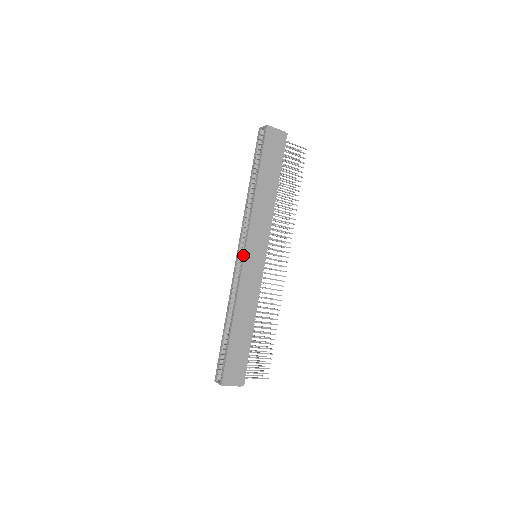
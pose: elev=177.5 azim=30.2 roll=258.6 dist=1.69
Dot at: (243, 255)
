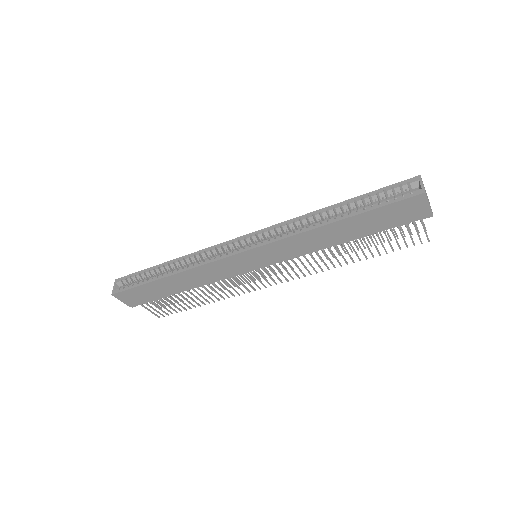
Dot at: (241, 250)
